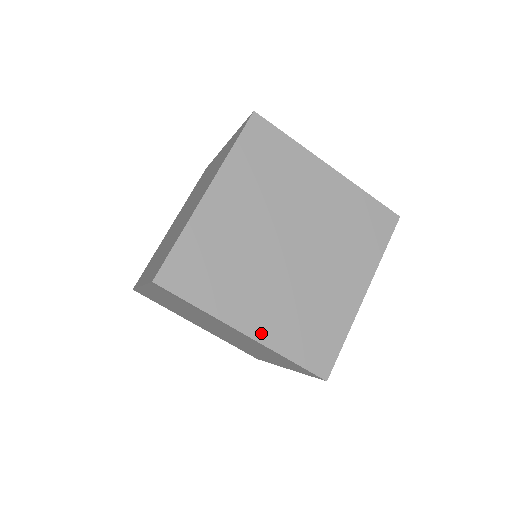
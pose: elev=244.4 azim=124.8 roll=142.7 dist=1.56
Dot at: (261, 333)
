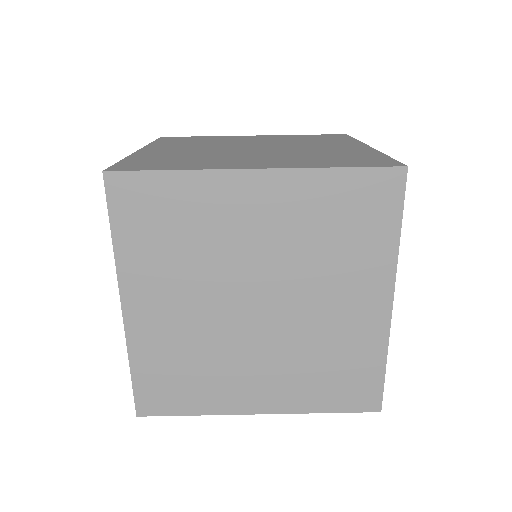
Dot at: (276, 166)
